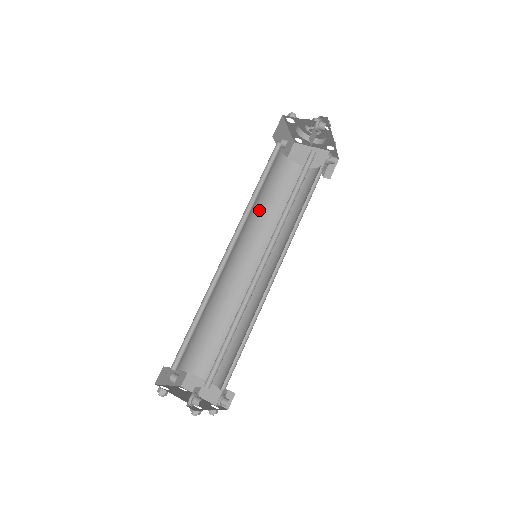
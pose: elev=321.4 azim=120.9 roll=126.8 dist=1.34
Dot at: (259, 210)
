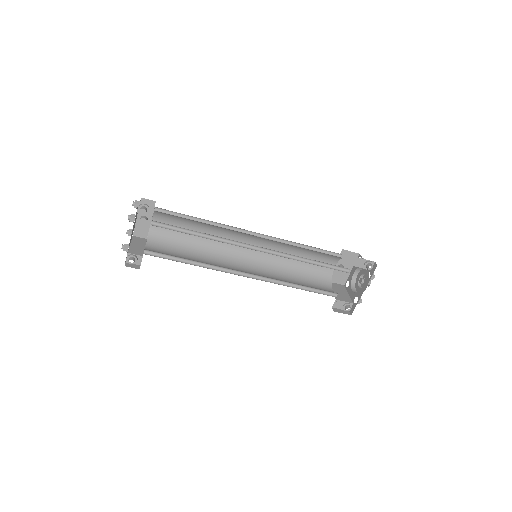
Dot at: (287, 262)
